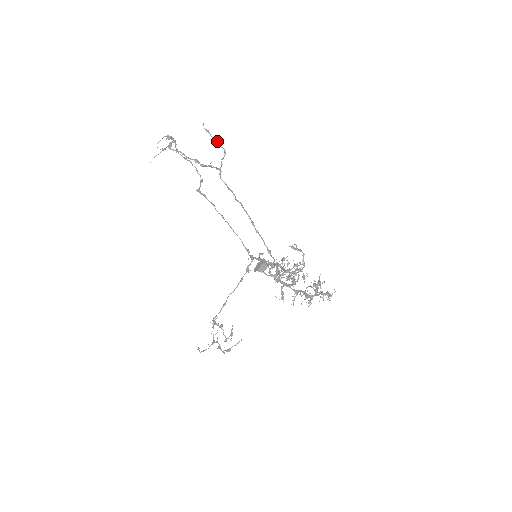
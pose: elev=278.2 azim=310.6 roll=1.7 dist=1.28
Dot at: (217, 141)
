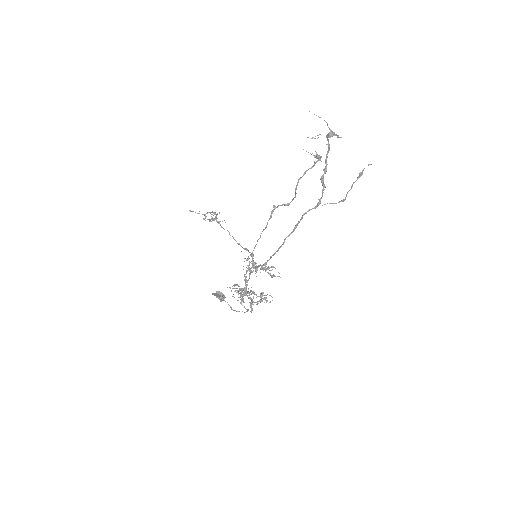
Dot at: occluded
